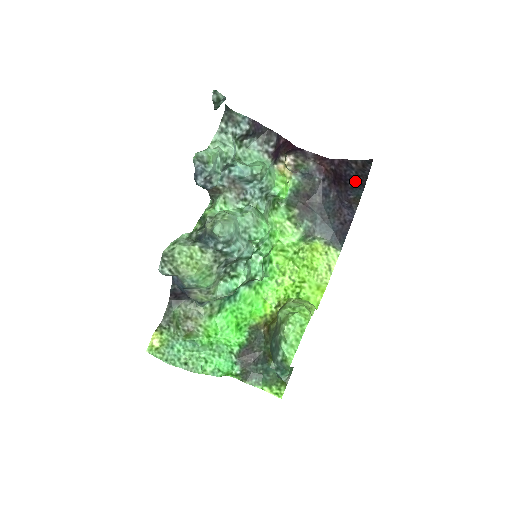
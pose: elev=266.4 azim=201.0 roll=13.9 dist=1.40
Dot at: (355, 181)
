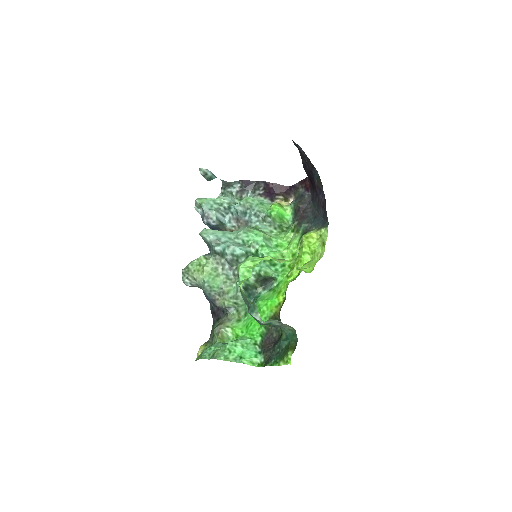
Dot at: (310, 170)
